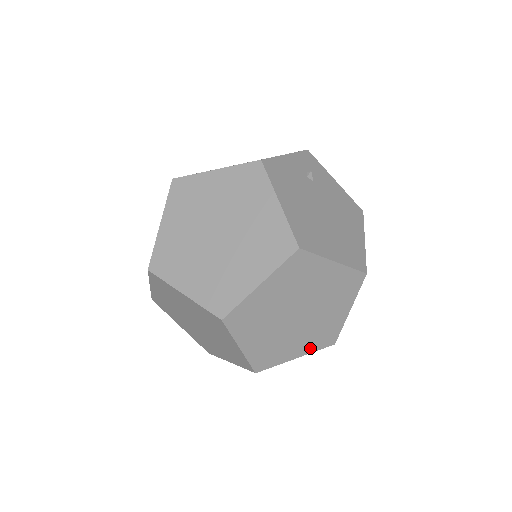
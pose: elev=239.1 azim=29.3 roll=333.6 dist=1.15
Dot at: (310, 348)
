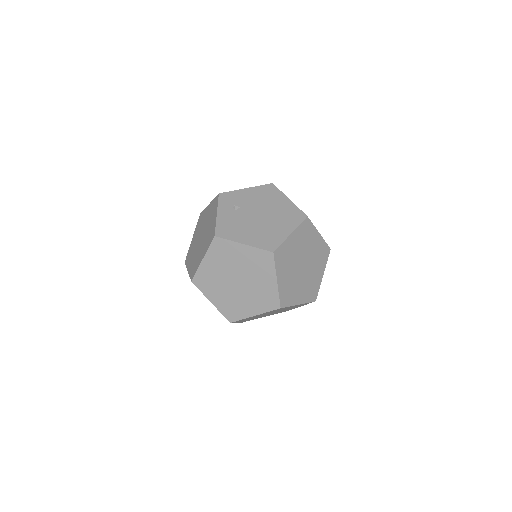
Dot at: (323, 265)
